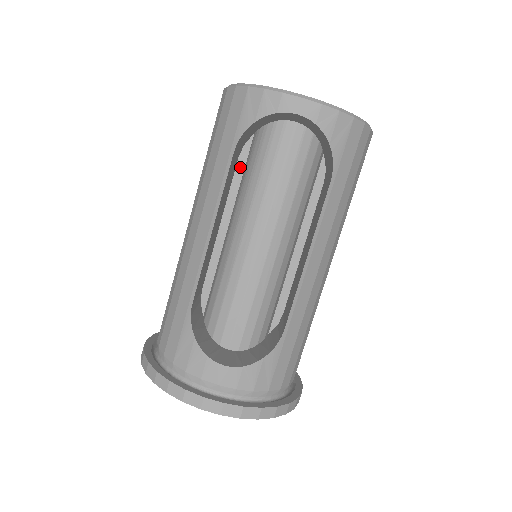
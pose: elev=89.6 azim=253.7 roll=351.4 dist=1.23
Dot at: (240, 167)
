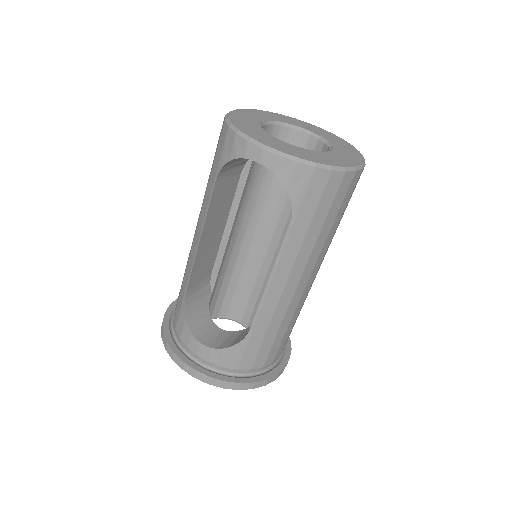
Dot at: (242, 182)
